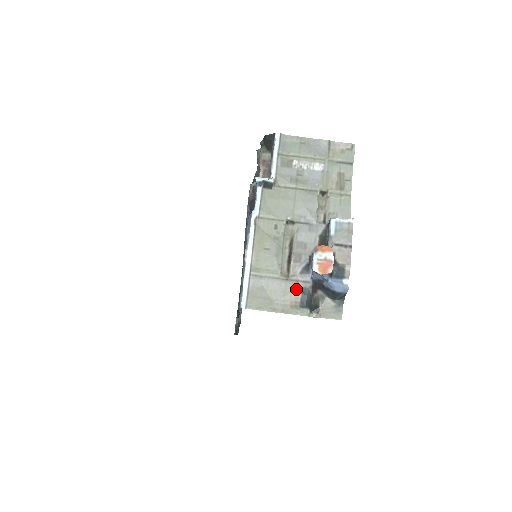
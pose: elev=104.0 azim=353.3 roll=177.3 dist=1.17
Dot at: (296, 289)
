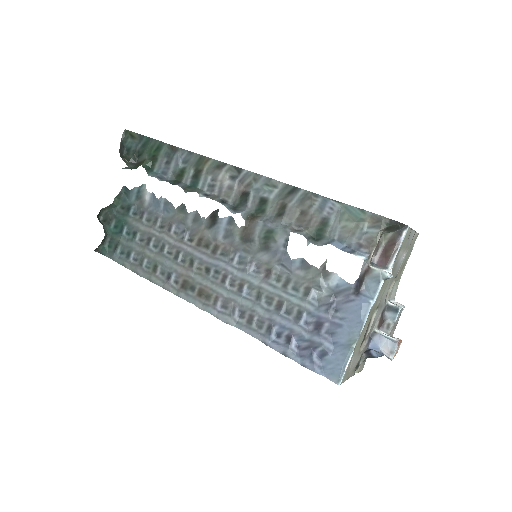
Dot at: (360, 358)
